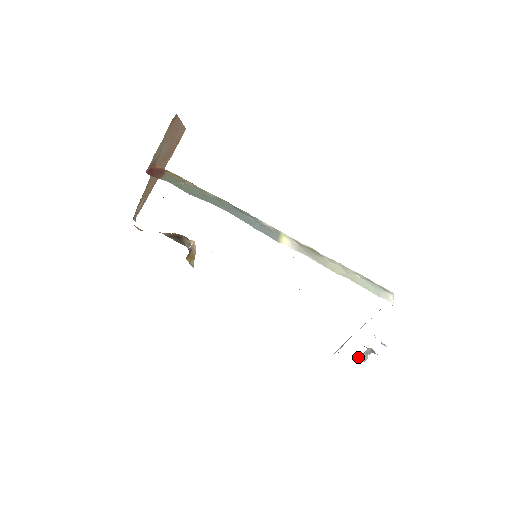
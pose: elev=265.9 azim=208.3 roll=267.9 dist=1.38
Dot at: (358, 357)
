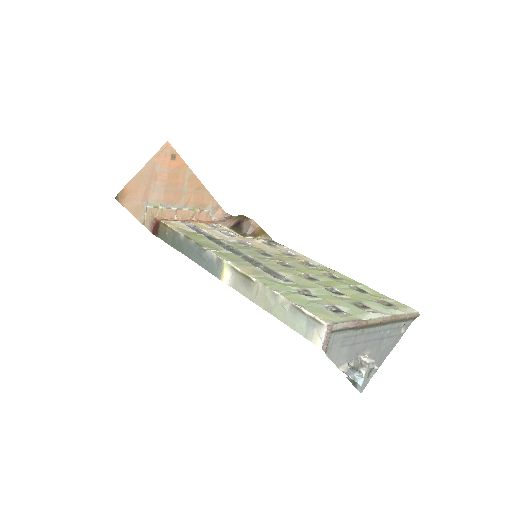
Dot at: occluded
